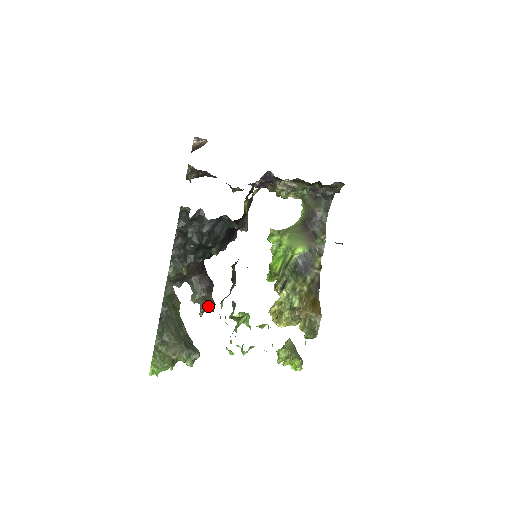
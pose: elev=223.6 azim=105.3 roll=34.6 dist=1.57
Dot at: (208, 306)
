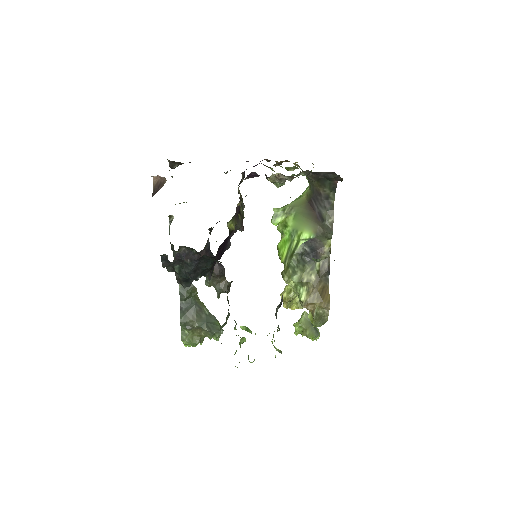
Dot at: (223, 290)
